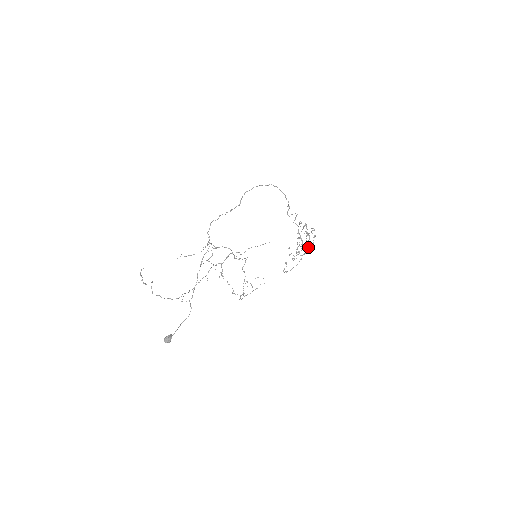
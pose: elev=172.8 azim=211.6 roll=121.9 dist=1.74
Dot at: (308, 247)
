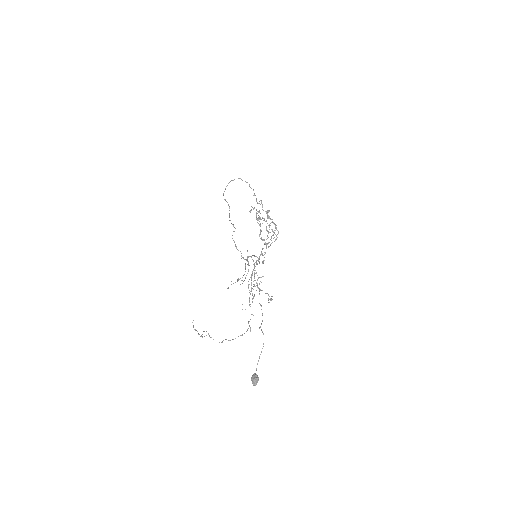
Dot at: (268, 231)
